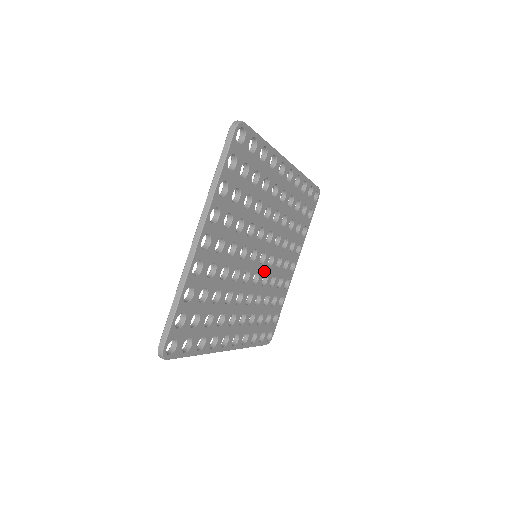
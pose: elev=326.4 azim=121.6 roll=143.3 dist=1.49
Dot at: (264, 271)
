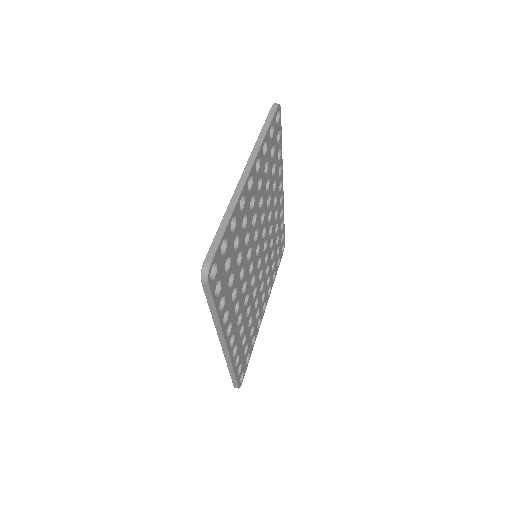
Dot at: (256, 281)
